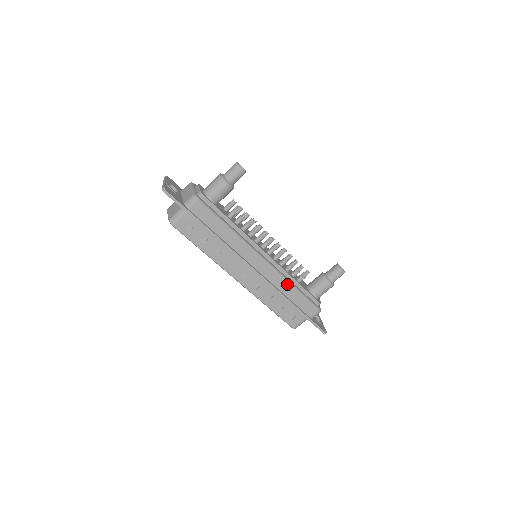
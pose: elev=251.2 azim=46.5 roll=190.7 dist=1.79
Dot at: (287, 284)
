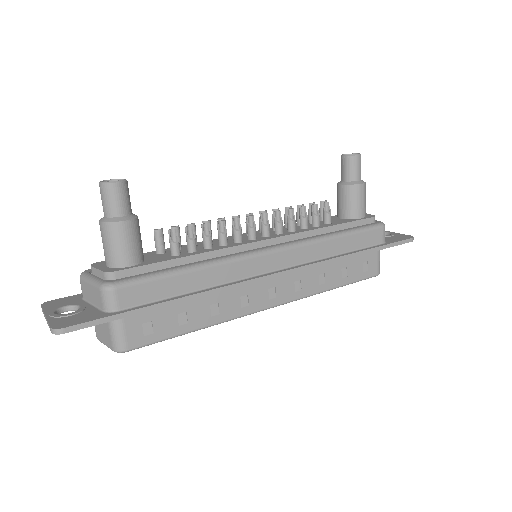
Dot at: (325, 242)
